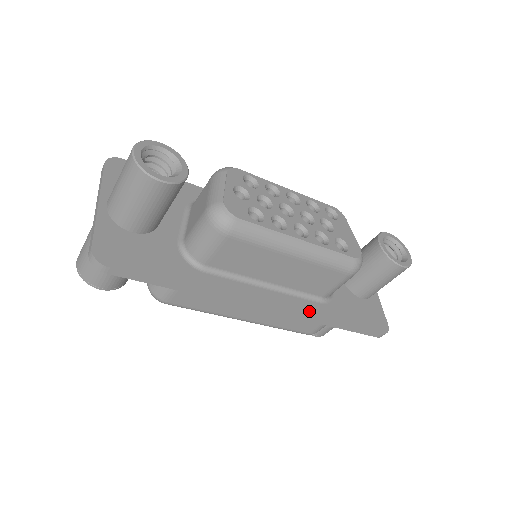
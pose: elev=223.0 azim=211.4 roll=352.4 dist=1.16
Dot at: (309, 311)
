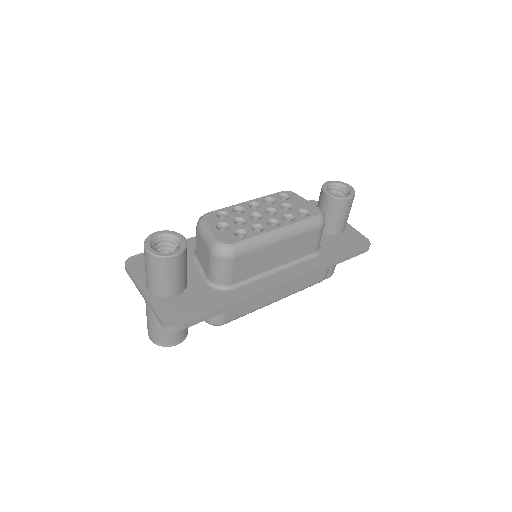
Dot at: (313, 267)
